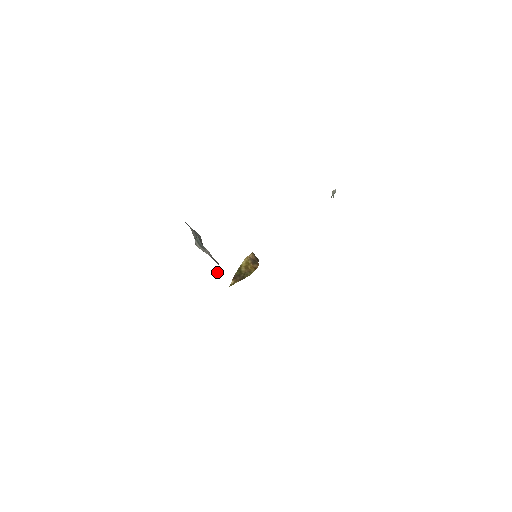
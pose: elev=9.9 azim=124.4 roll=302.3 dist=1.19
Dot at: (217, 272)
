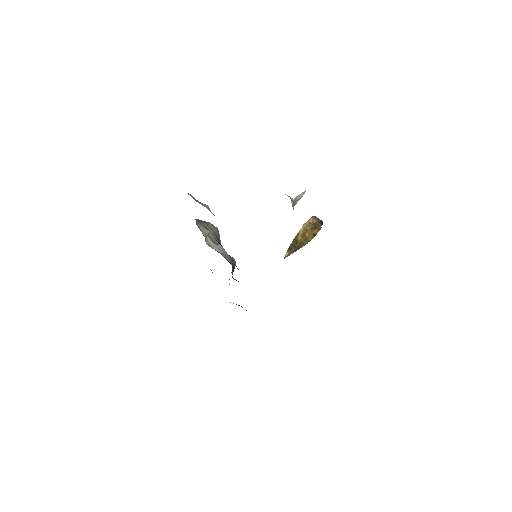
Dot at: (232, 267)
